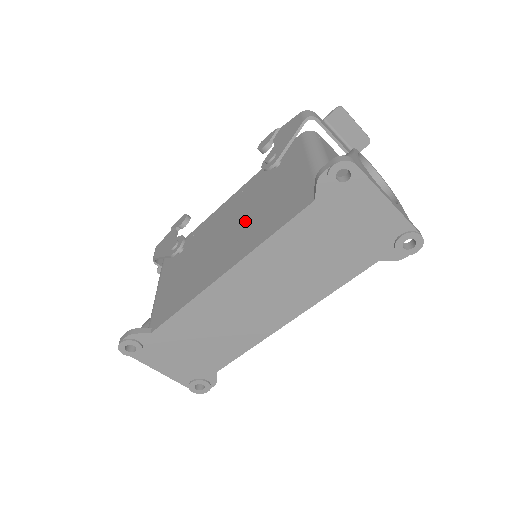
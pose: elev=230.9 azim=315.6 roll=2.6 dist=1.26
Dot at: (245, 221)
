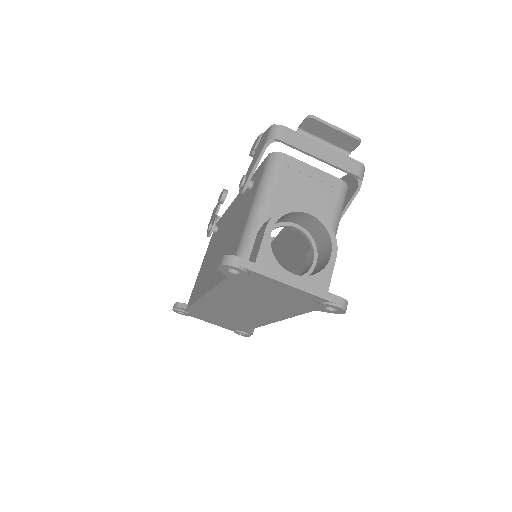
Dot at: (224, 245)
